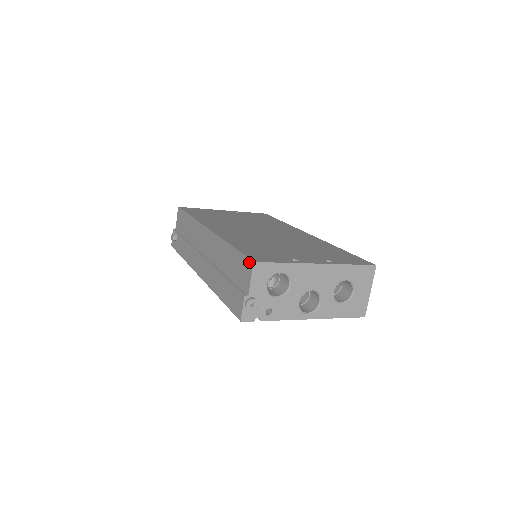
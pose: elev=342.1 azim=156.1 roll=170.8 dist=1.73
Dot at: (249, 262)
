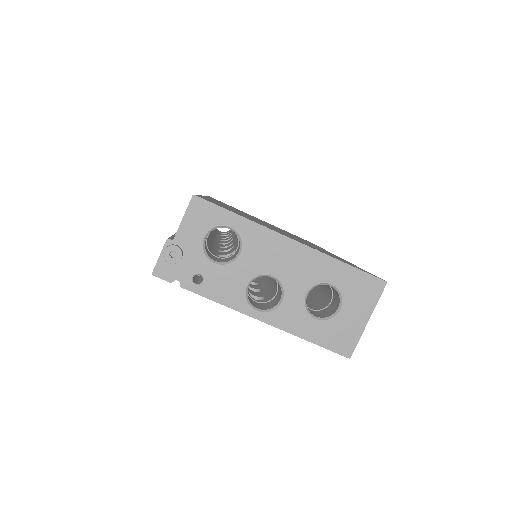
Dot at: occluded
